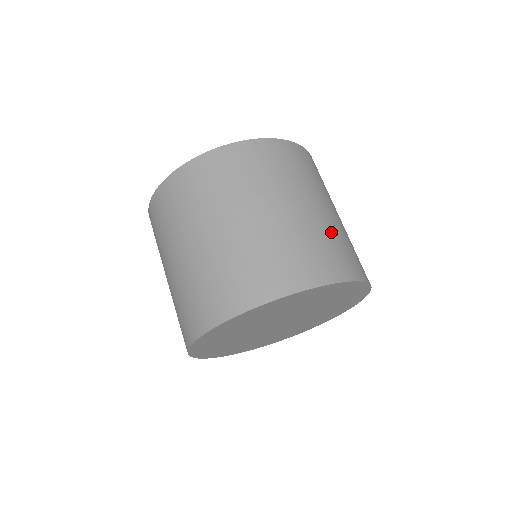
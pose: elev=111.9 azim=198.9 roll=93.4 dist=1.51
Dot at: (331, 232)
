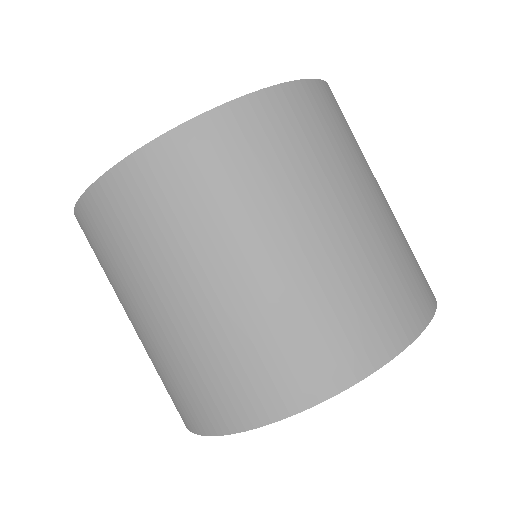
Dot at: (326, 288)
